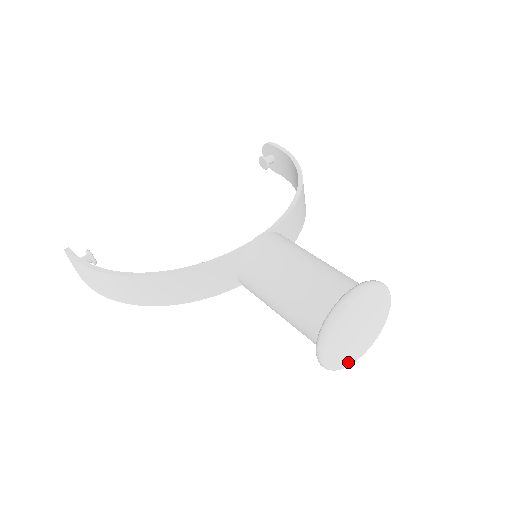
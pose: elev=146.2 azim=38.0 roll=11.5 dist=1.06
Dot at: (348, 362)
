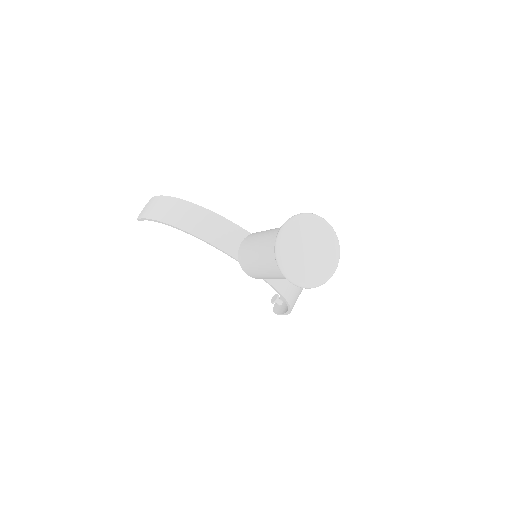
Dot at: (289, 266)
